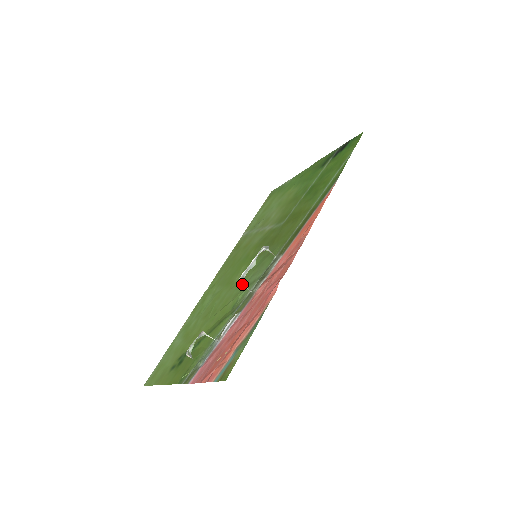
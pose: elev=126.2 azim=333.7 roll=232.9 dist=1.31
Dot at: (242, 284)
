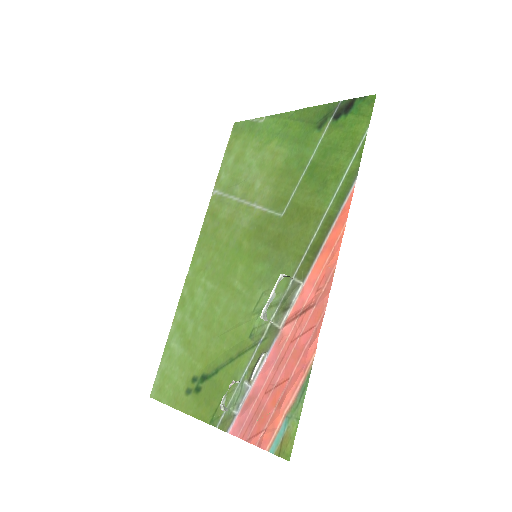
Dot at: (251, 300)
